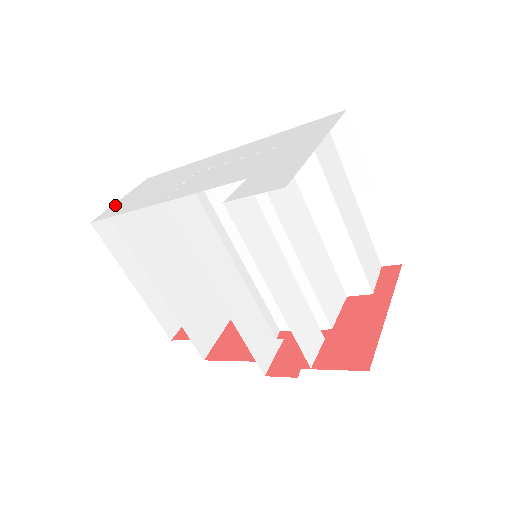
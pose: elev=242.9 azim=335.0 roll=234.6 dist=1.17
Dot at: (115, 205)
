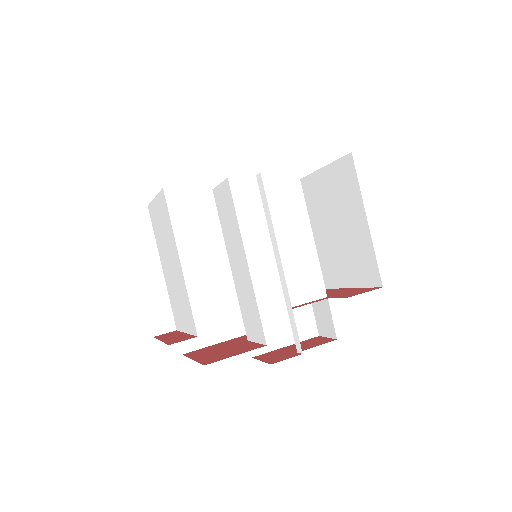
Dot at: occluded
